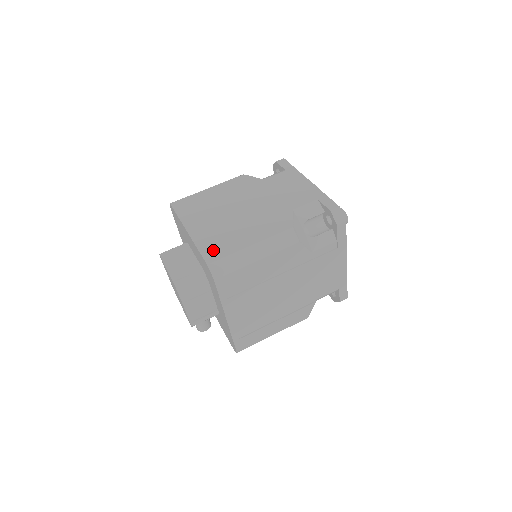
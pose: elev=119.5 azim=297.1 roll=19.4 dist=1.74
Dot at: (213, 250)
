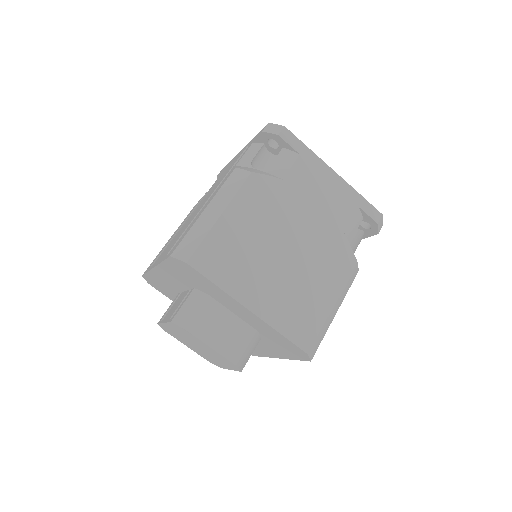
Dot at: (301, 330)
